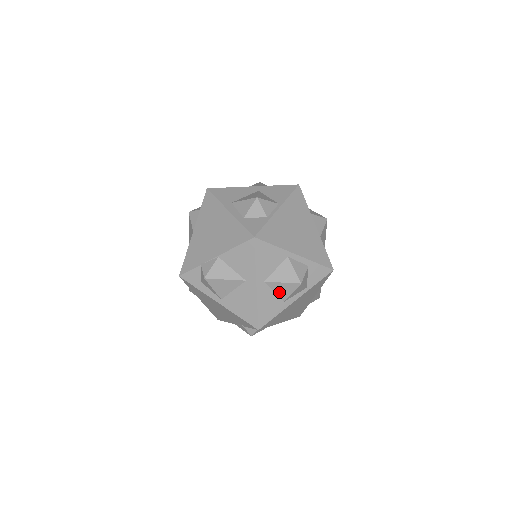
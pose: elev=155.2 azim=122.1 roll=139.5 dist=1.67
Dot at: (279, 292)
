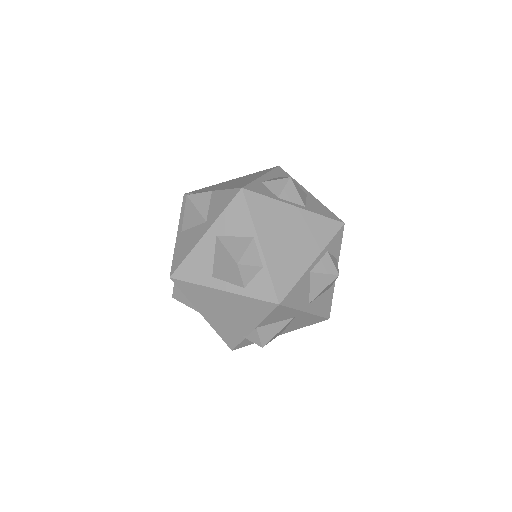
Dot at: (324, 291)
